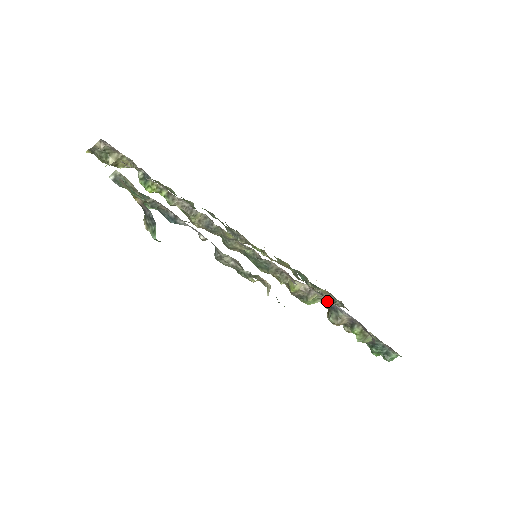
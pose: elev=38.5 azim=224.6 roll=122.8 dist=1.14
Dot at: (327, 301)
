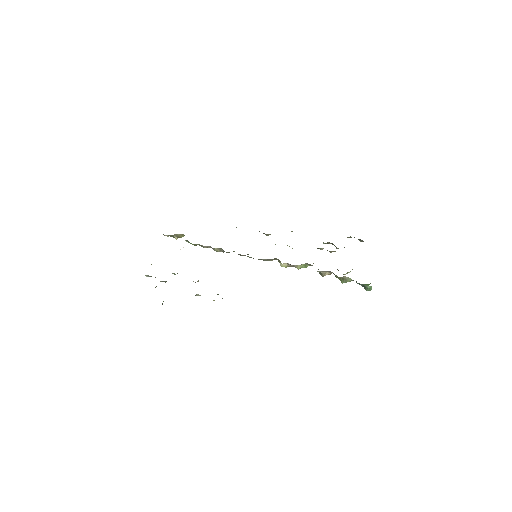
Dot at: occluded
